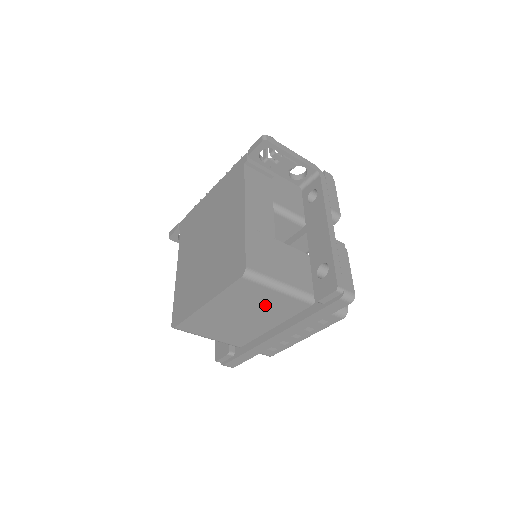
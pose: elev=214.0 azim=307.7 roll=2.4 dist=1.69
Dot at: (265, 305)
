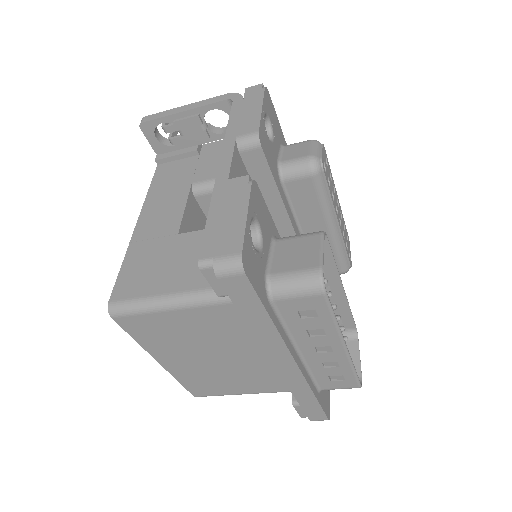
Dot at: (201, 332)
